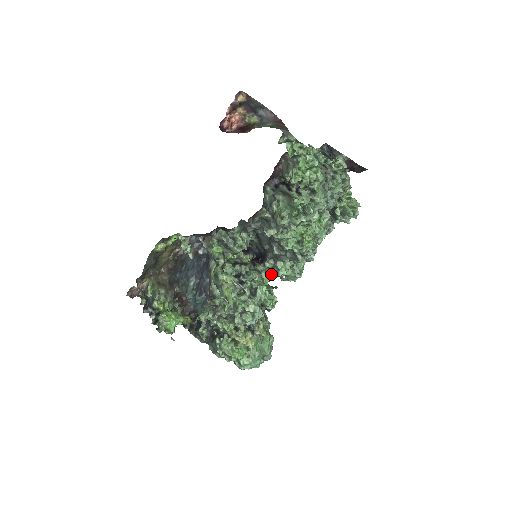
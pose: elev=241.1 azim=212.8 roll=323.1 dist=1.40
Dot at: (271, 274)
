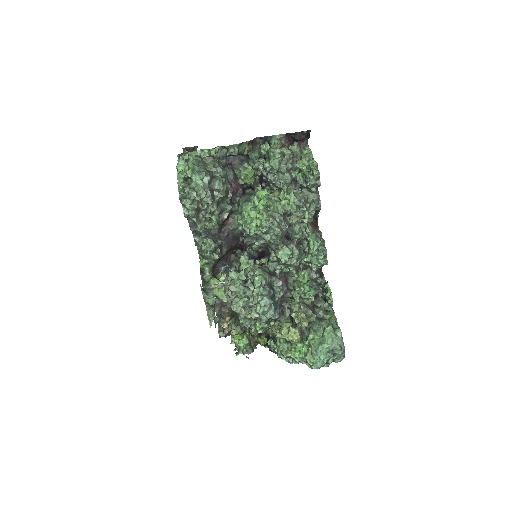
Dot at: (290, 267)
